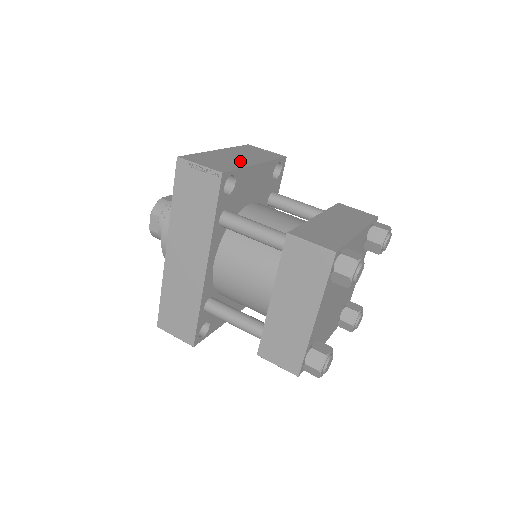
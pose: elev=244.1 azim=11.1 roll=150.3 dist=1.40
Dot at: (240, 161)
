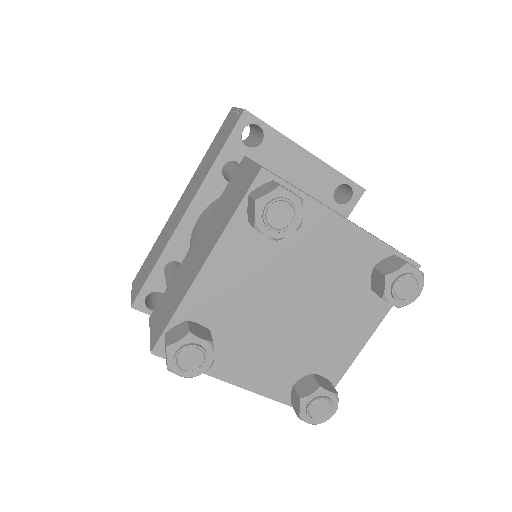
Dot at: occluded
